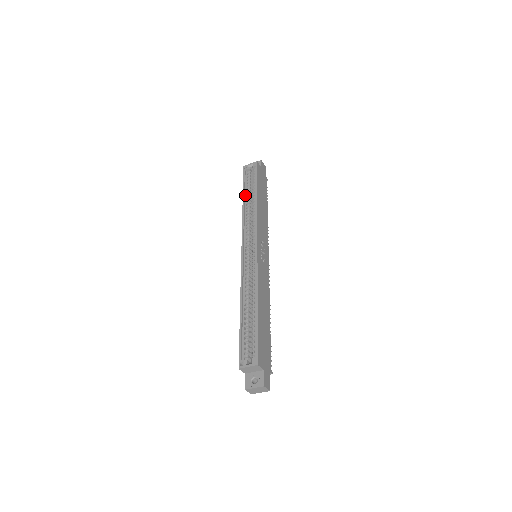
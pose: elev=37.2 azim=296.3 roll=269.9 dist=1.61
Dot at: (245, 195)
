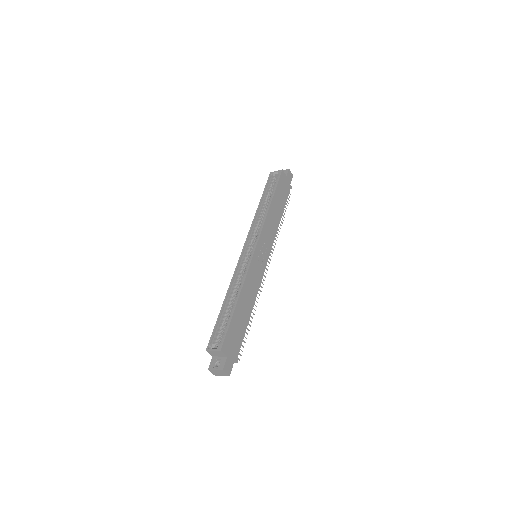
Dot at: (263, 199)
